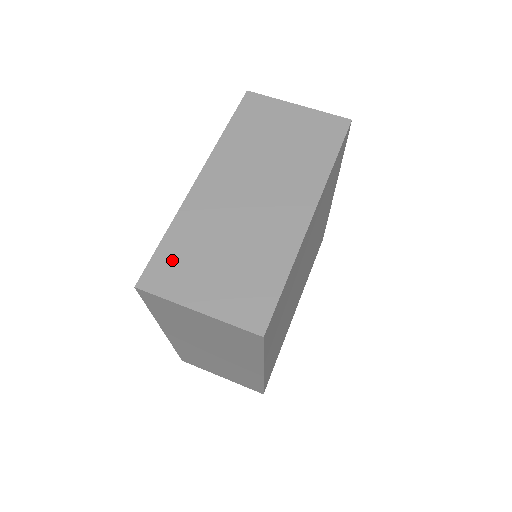
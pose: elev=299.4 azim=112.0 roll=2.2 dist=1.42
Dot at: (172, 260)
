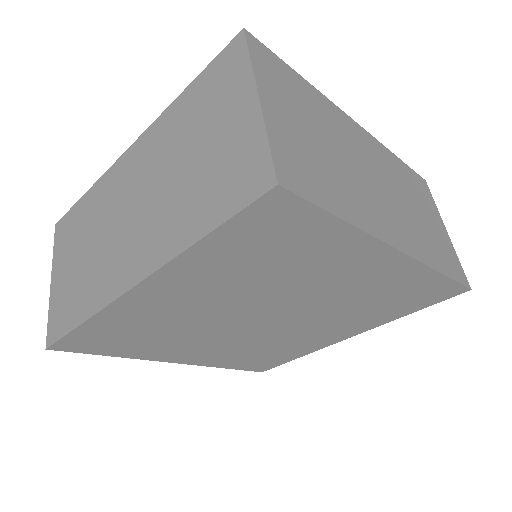
Dot at: (72, 223)
